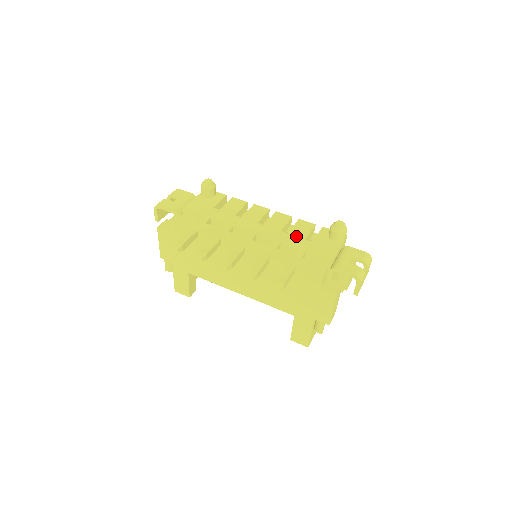
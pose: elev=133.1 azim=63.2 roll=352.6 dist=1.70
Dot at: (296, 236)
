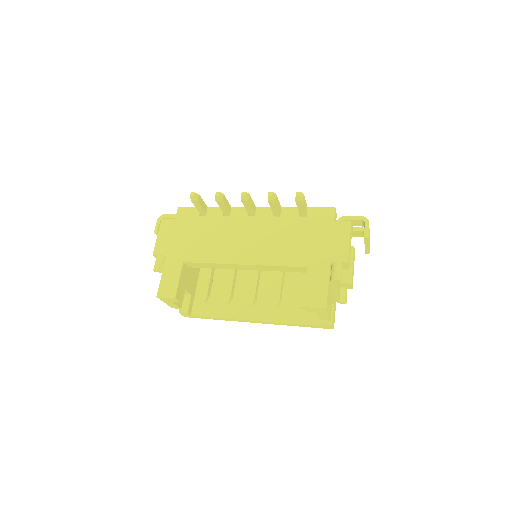
Dot at: occluded
